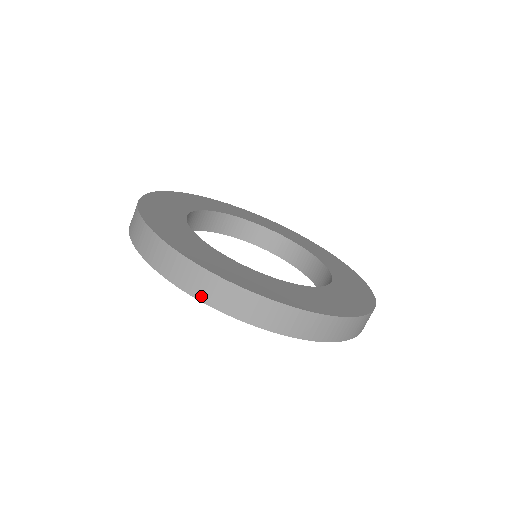
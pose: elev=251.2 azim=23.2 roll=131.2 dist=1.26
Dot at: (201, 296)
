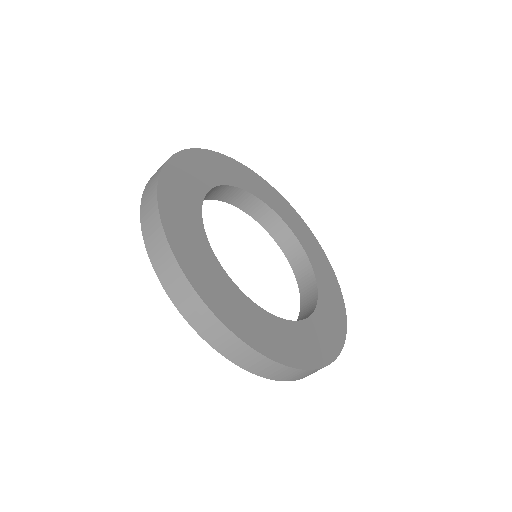
Dot at: (205, 336)
